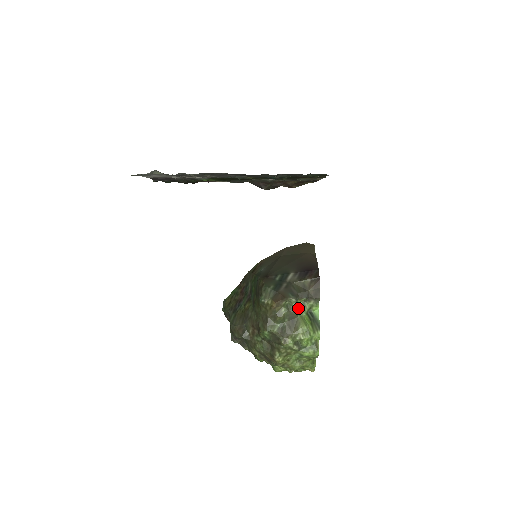
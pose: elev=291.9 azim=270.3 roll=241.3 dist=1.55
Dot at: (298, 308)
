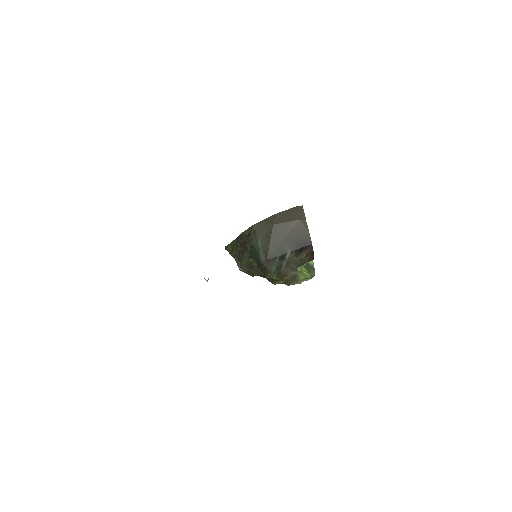
Dot at: (297, 268)
